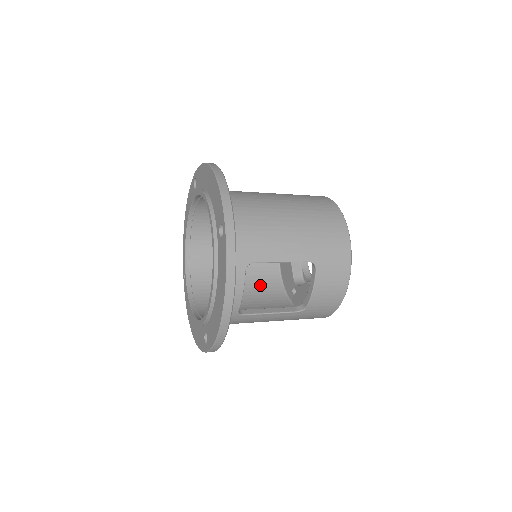
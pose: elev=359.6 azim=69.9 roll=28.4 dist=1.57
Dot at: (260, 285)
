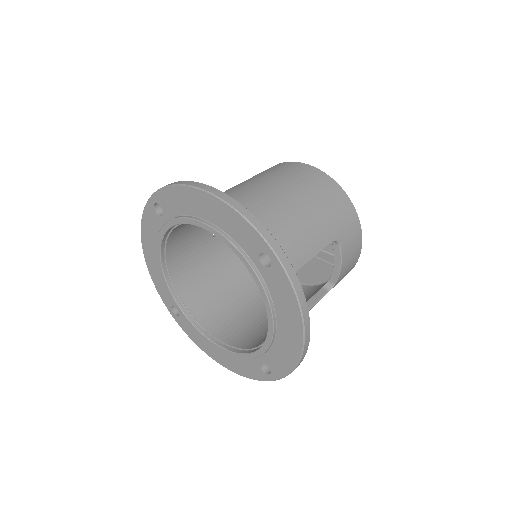
Dot at: (252, 278)
